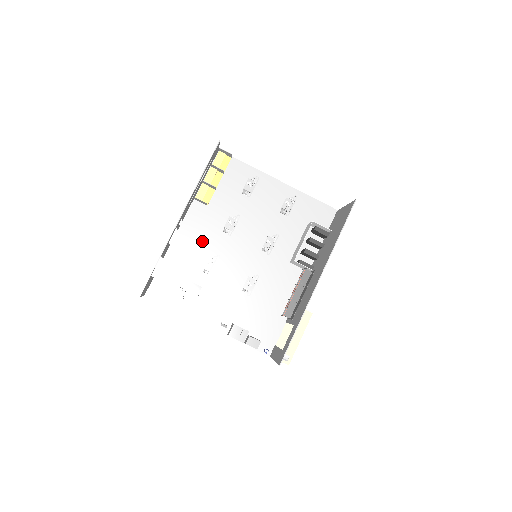
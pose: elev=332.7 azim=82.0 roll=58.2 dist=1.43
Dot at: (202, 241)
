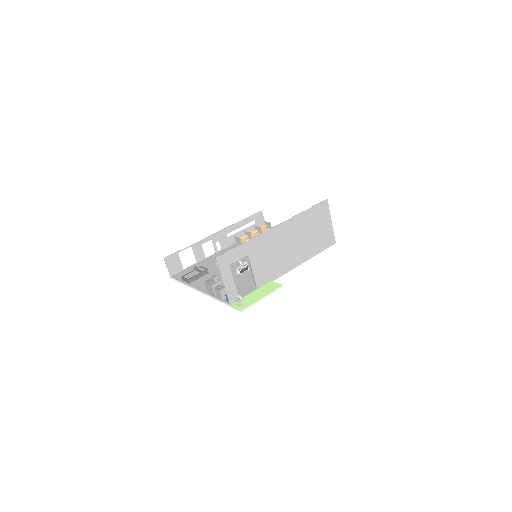
Dot at: occluded
